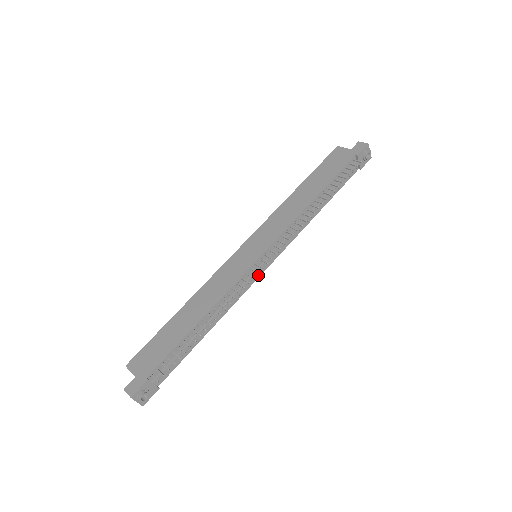
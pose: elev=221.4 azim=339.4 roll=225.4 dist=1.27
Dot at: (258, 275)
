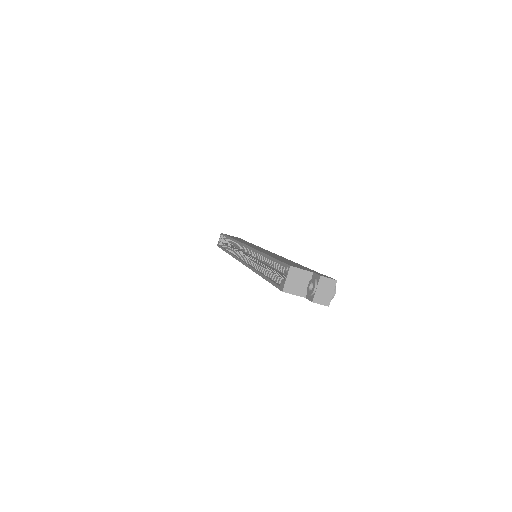
Dot at: occluded
